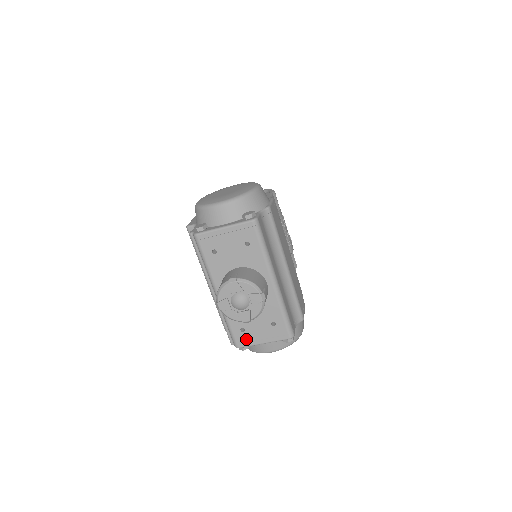
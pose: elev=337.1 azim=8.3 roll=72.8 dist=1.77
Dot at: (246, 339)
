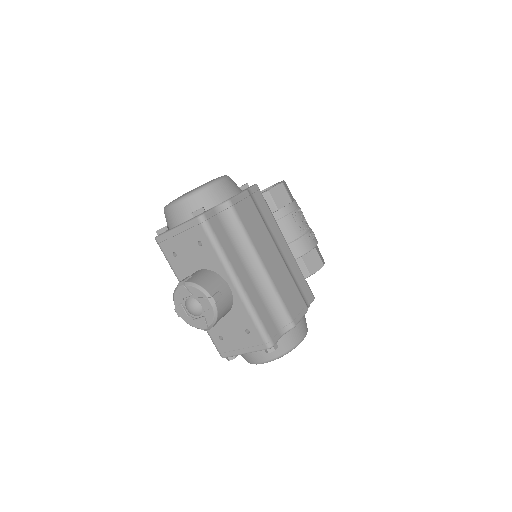
Dot at: (227, 348)
